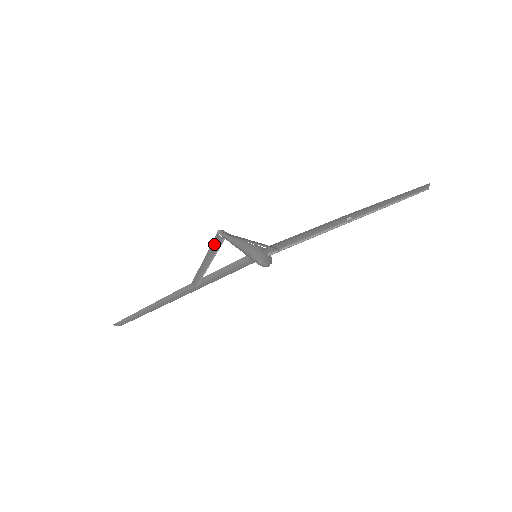
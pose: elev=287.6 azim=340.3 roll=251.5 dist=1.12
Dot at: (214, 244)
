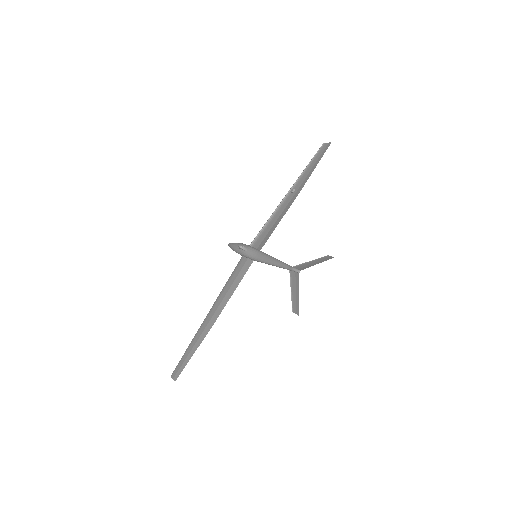
Dot at: (295, 280)
